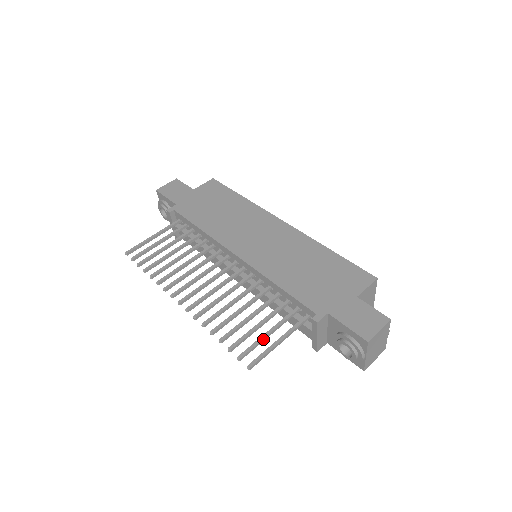
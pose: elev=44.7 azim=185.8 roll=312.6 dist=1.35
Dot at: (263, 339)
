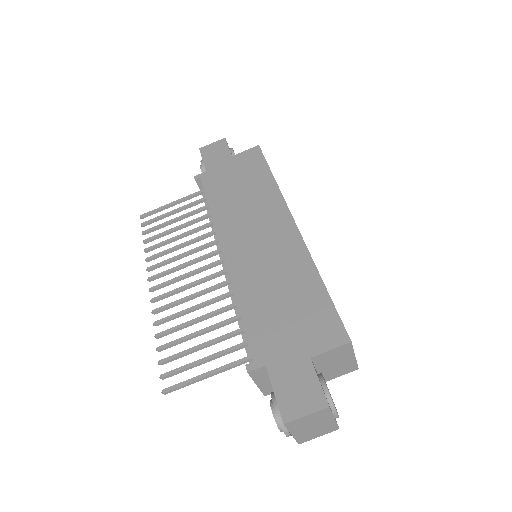
Dot at: (194, 365)
